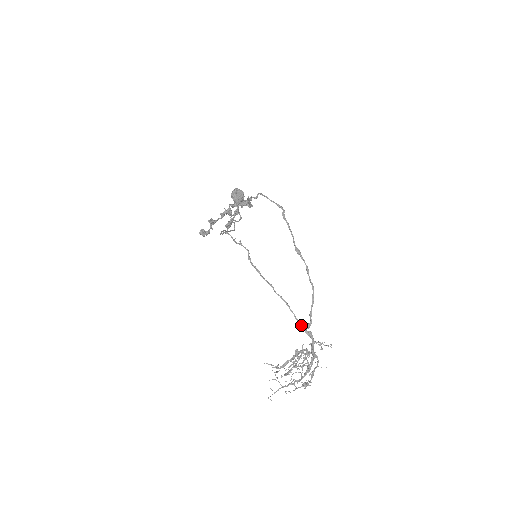
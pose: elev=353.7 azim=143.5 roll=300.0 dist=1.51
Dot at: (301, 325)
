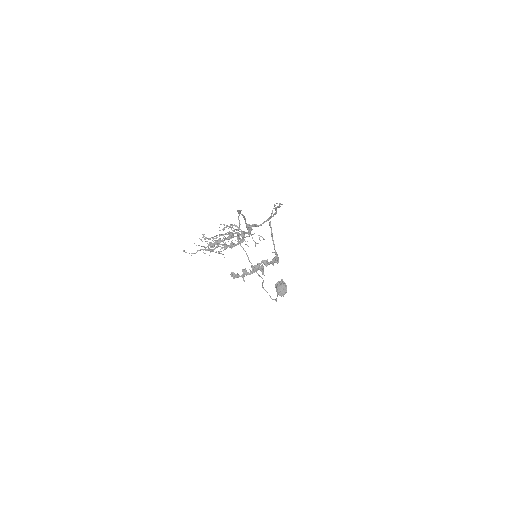
Dot at: (246, 224)
